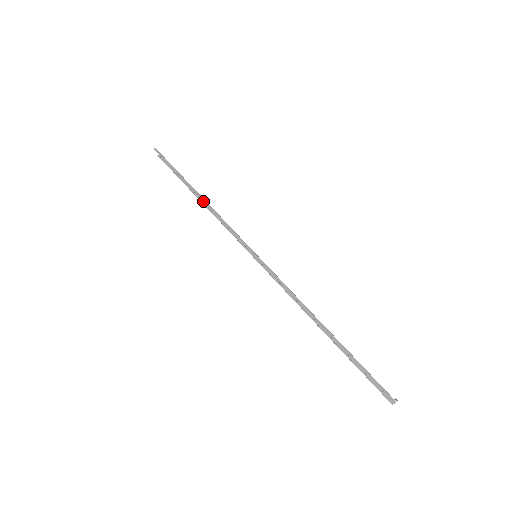
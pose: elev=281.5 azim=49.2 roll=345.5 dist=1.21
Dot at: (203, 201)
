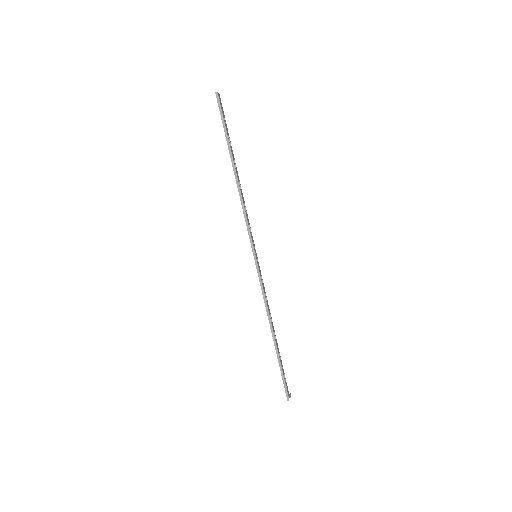
Dot at: (237, 184)
